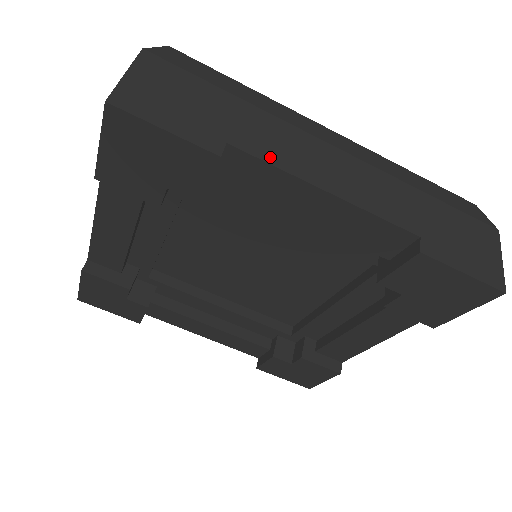
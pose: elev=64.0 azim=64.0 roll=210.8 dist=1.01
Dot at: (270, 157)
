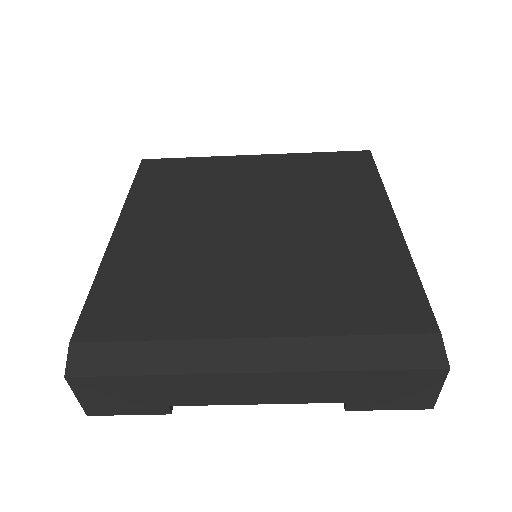
Dot at: (203, 402)
